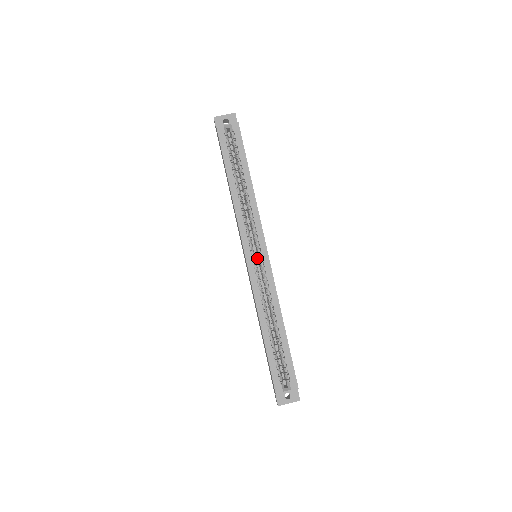
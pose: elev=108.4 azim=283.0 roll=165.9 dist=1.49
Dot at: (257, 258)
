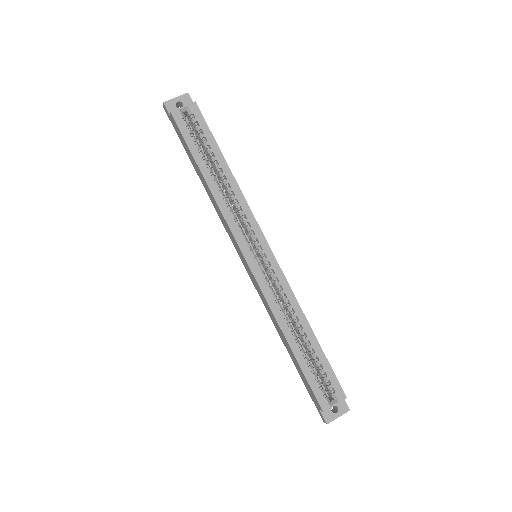
Dot at: occluded
